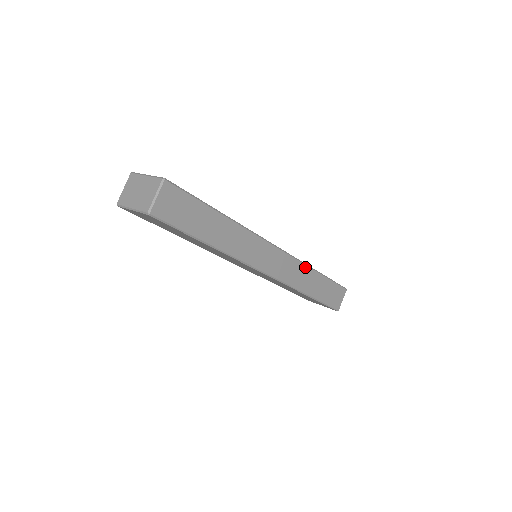
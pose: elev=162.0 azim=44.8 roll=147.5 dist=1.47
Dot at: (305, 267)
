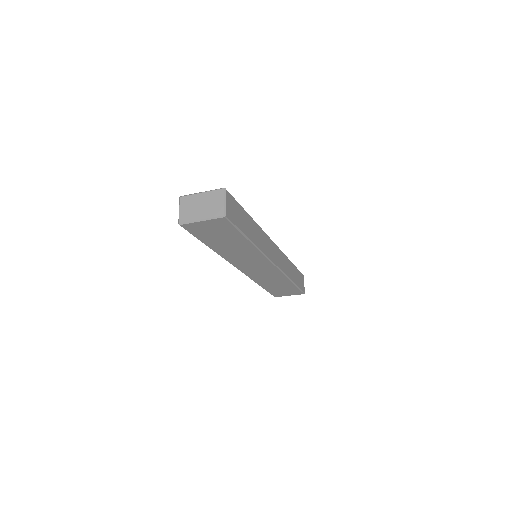
Dot at: (286, 258)
